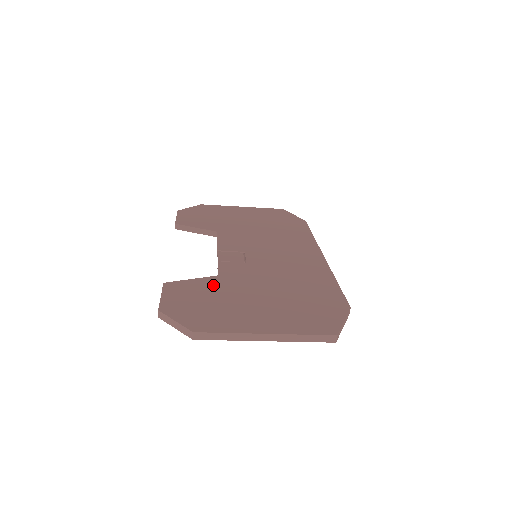
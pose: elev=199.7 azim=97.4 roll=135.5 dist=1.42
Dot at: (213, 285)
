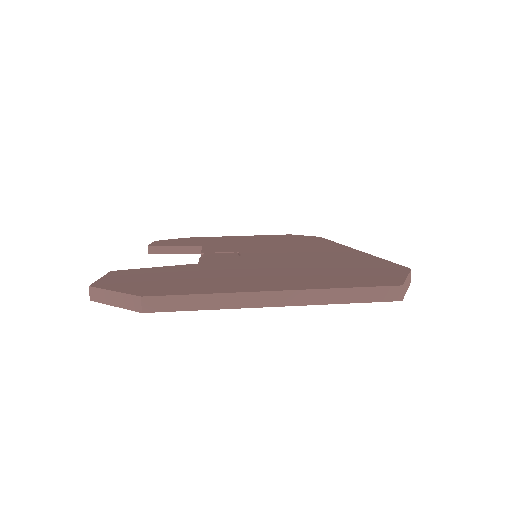
Dot at: (188, 268)
